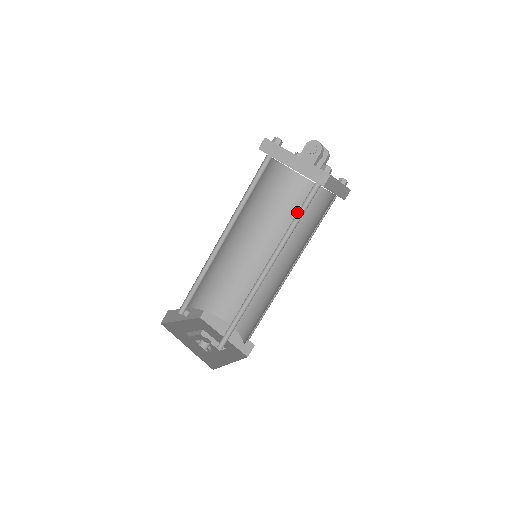
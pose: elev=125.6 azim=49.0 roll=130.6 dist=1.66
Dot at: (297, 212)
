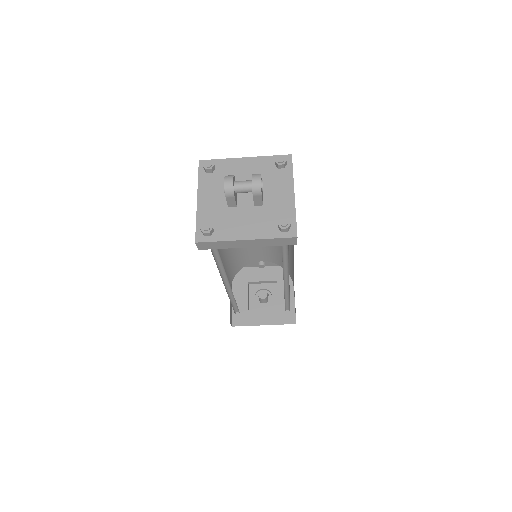
Dot at: (216, 253)
